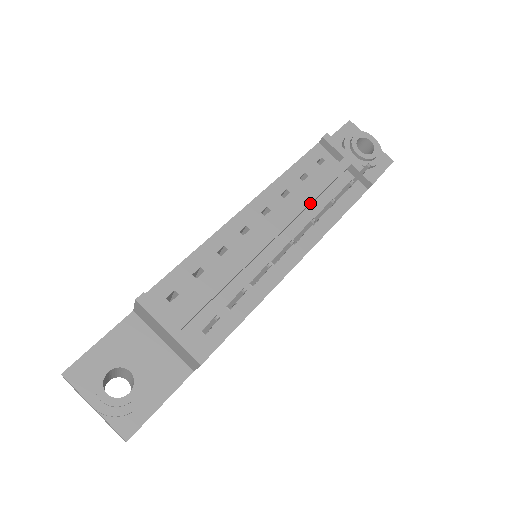
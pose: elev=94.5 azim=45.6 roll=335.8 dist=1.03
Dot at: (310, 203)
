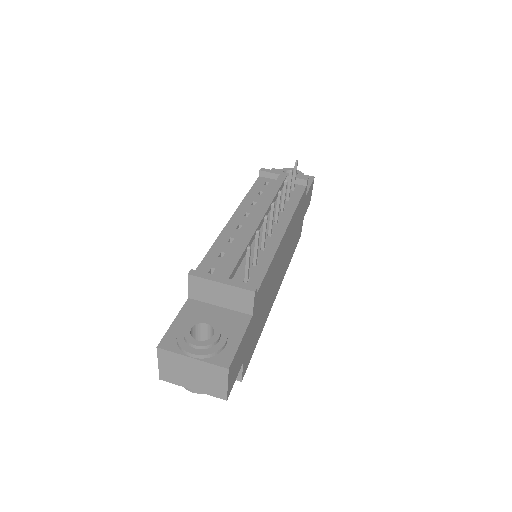
Dot at: (273, 199)
